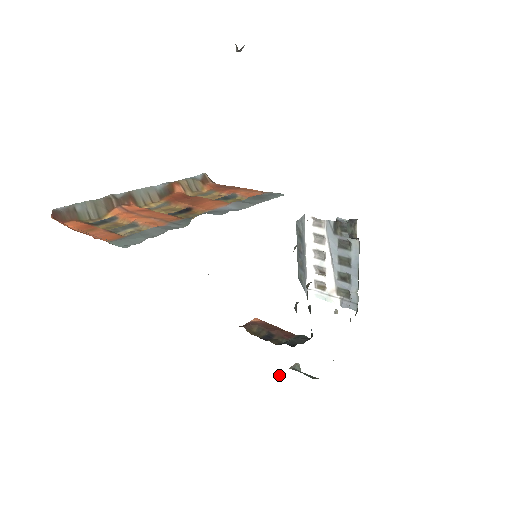
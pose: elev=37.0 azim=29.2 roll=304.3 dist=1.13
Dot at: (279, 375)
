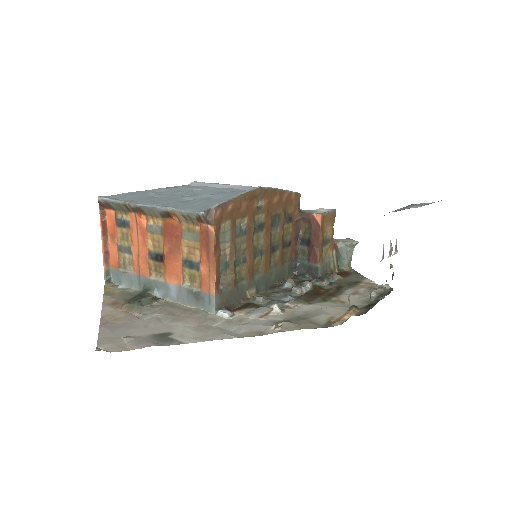
Dot at: occluded
